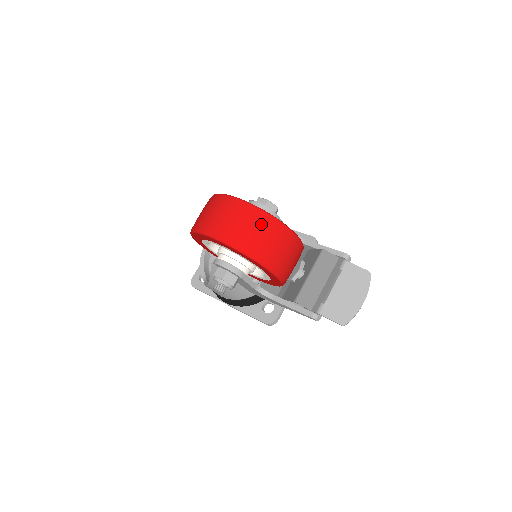
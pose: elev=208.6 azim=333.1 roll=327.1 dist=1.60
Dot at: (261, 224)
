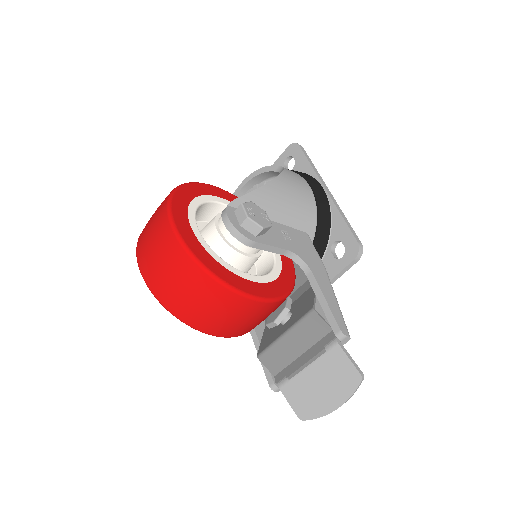
Dot at: (190, 281)
